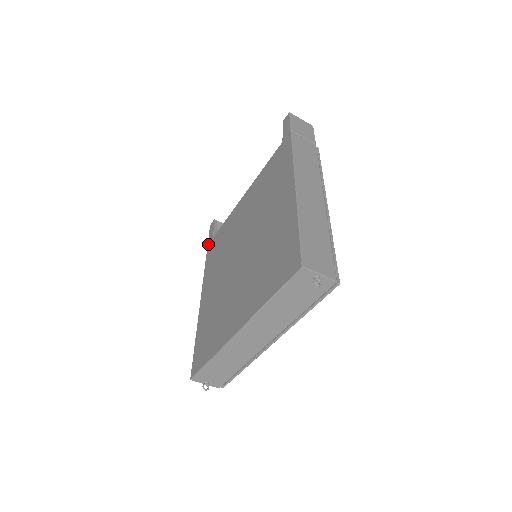
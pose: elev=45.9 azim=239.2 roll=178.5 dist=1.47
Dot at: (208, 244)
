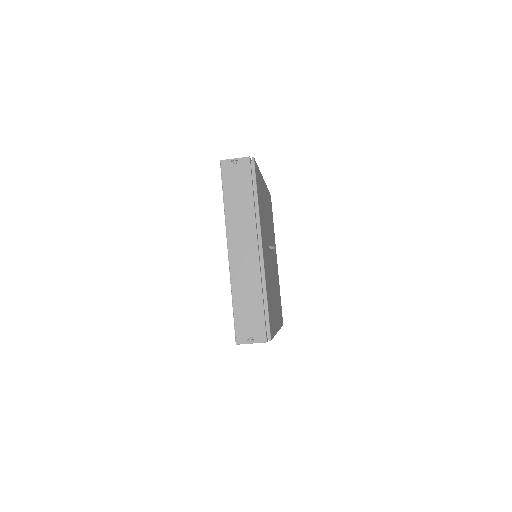
Dot at: occluded
